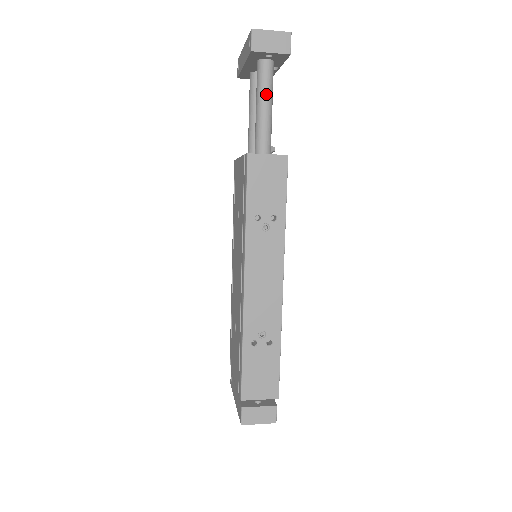
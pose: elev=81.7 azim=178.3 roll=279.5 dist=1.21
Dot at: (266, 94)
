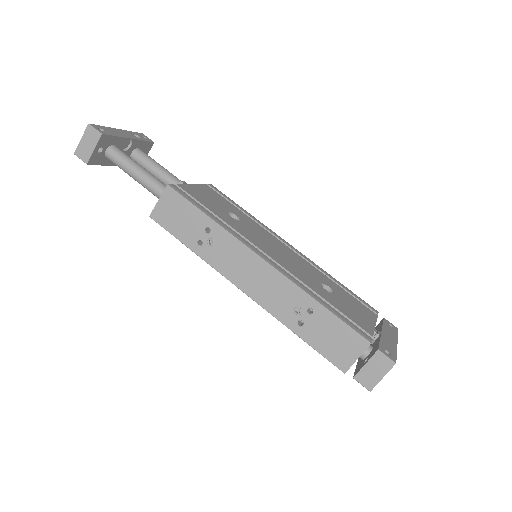
Dot at: (128, 168)
